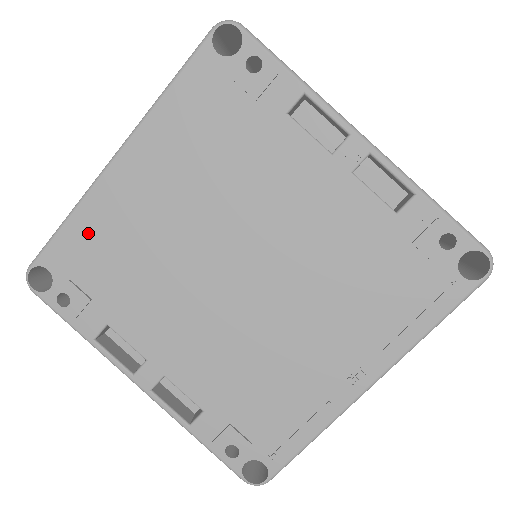
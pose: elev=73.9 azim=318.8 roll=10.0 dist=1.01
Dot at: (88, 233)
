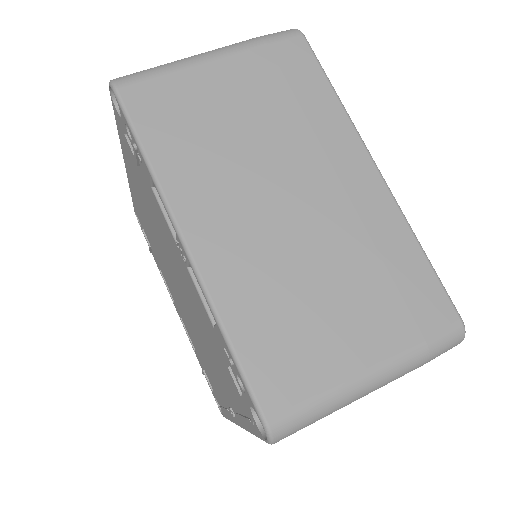
Dot at: (137, 207)
